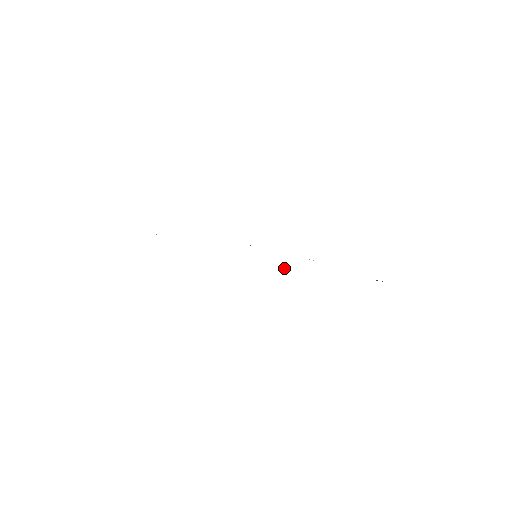
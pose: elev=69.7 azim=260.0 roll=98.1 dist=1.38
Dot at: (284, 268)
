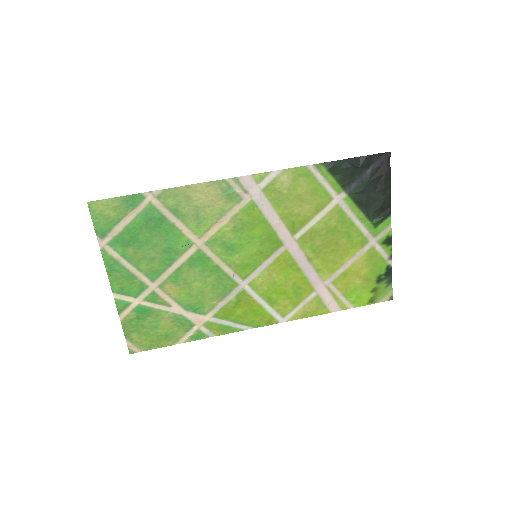
Dot at: (278, 221)
